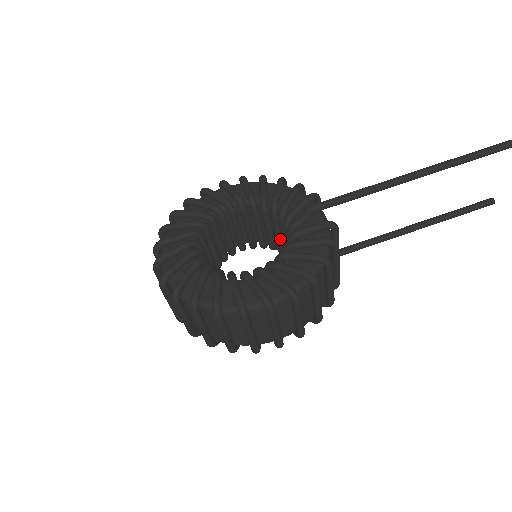
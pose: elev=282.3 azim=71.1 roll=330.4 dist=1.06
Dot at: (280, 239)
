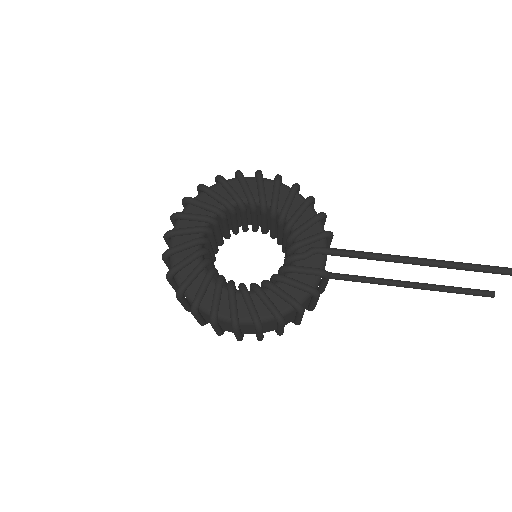
Dot at: occluded
